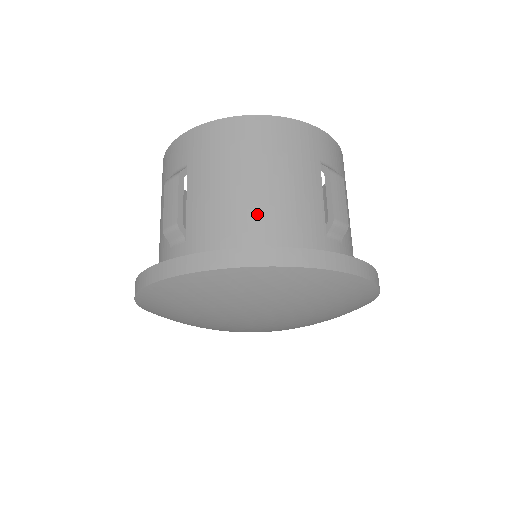
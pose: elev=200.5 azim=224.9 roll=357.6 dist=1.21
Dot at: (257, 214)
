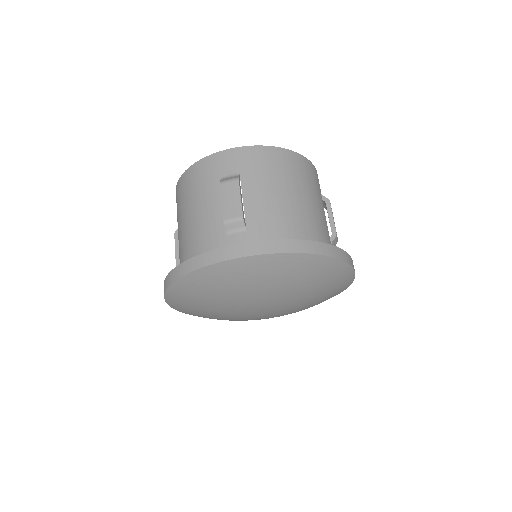
Dot at: (301, 220)
